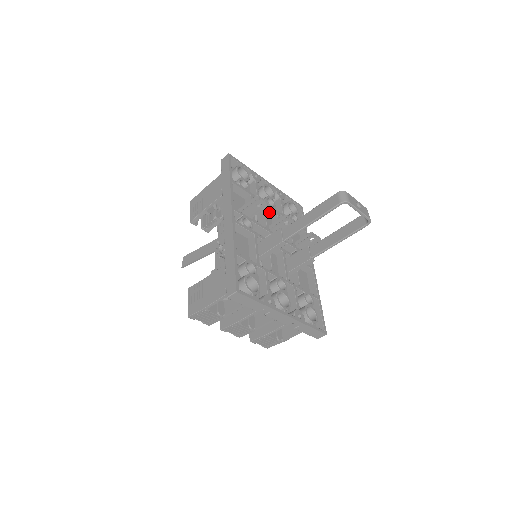
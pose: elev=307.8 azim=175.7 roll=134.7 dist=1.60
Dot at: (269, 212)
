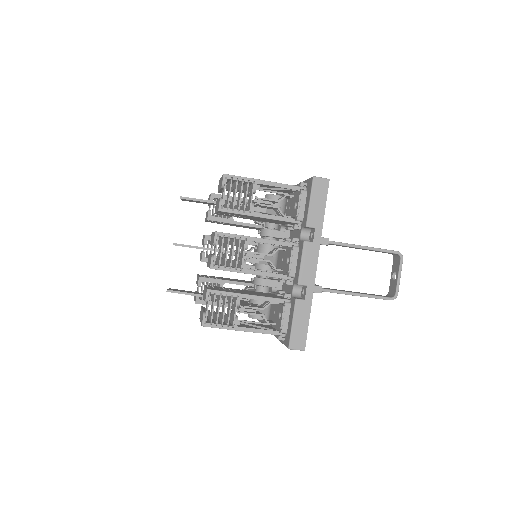
Dot at: occluded
